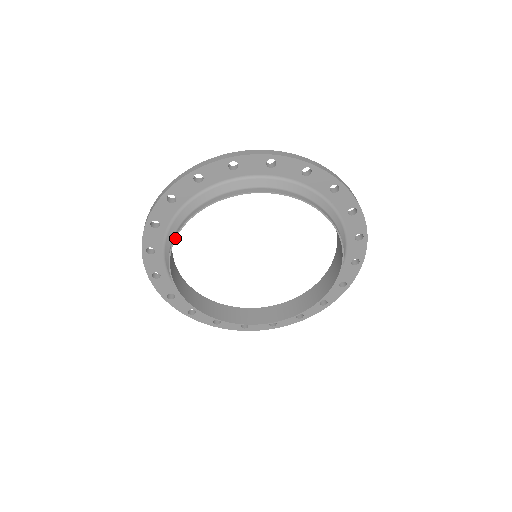
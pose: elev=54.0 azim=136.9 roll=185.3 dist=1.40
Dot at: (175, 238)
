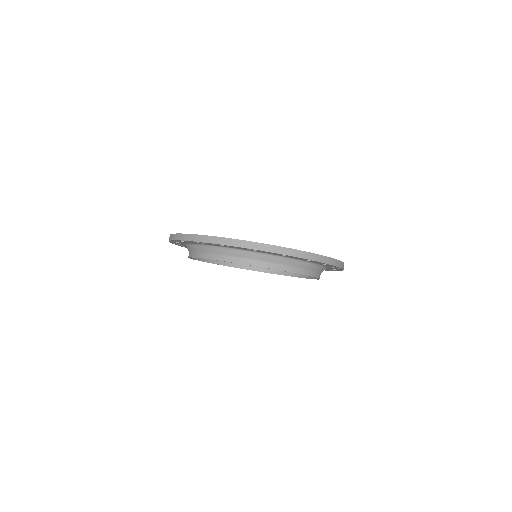
Dot at: occluded
